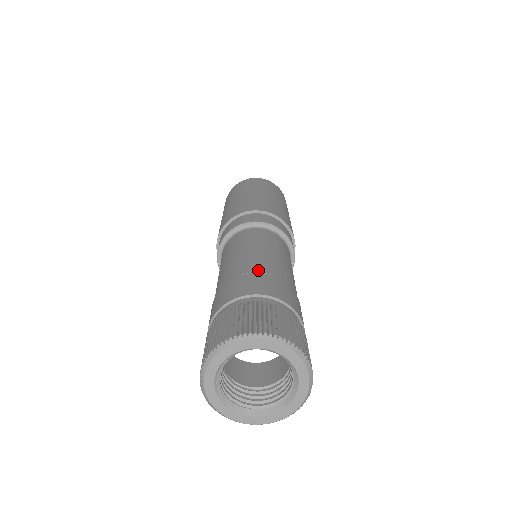
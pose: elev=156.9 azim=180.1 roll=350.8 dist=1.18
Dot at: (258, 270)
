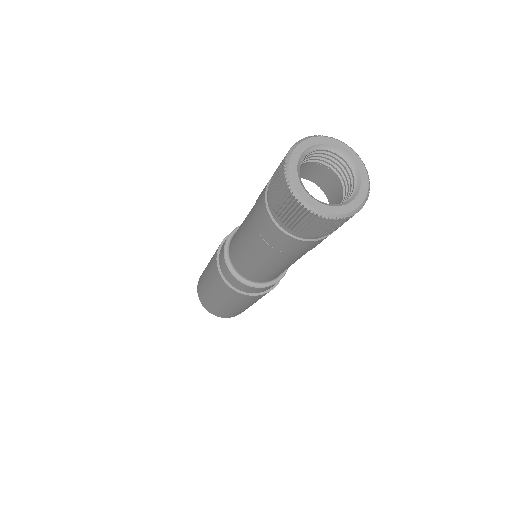
Dot at: occluded
